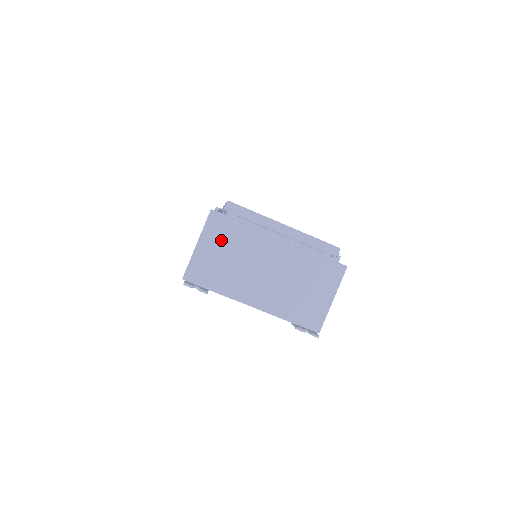
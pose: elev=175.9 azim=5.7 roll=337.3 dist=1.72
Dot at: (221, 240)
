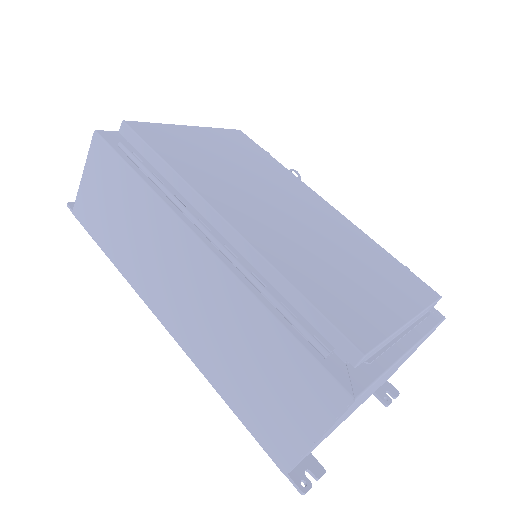
Dot at: (348, 411)
